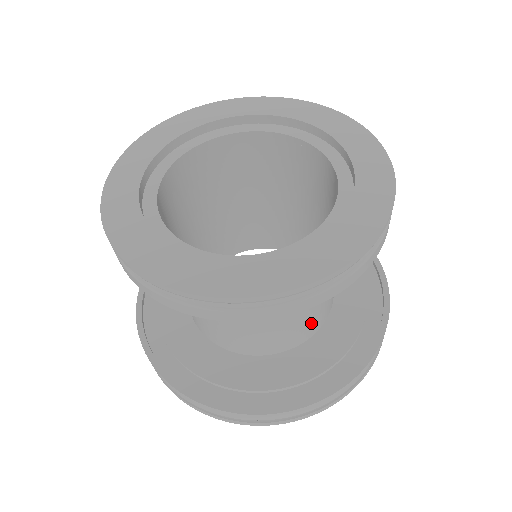
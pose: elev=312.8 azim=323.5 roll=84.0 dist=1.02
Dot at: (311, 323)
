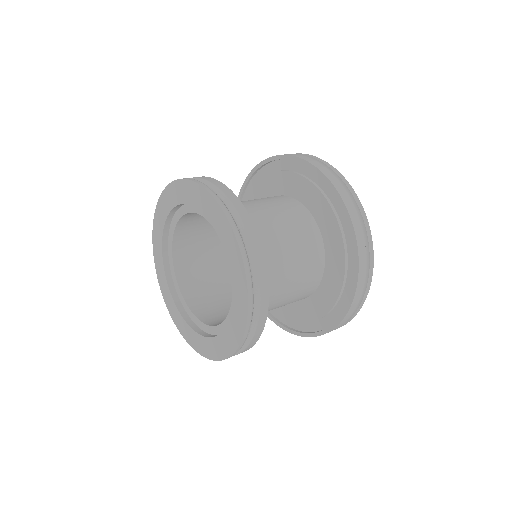
Dot at: occluded
